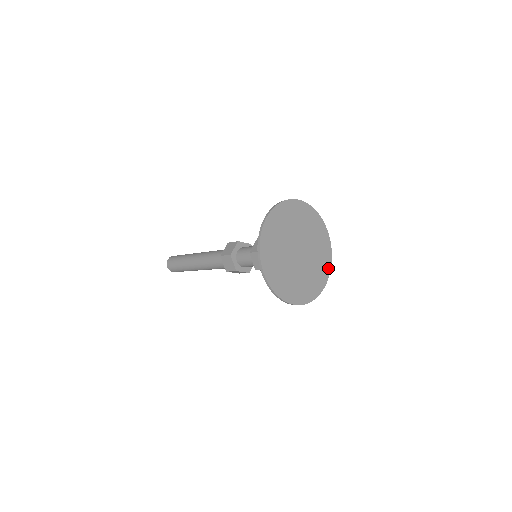
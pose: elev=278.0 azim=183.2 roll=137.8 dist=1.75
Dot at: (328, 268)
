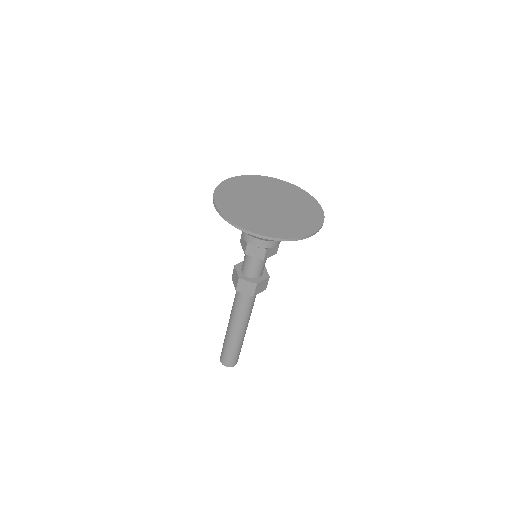
Dot at: (309, 197)
